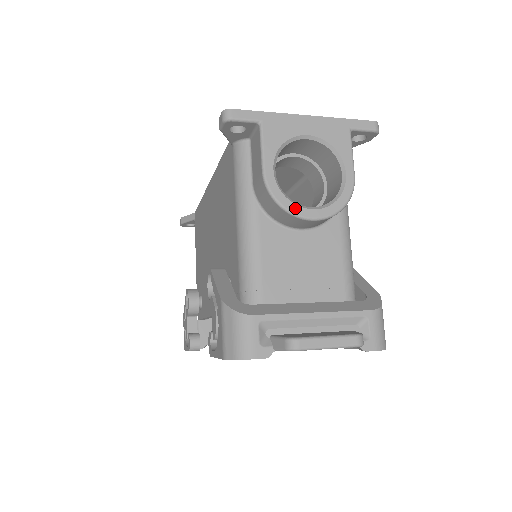
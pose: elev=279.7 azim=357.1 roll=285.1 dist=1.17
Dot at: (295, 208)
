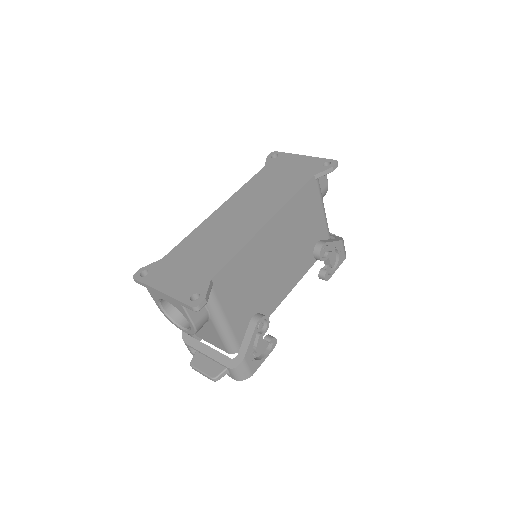
Dot at: (175, 325)
